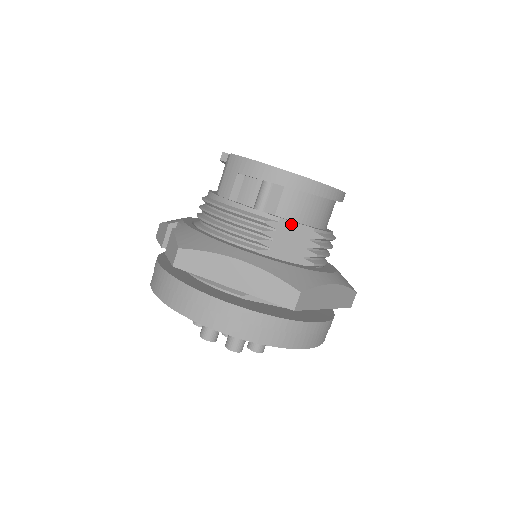
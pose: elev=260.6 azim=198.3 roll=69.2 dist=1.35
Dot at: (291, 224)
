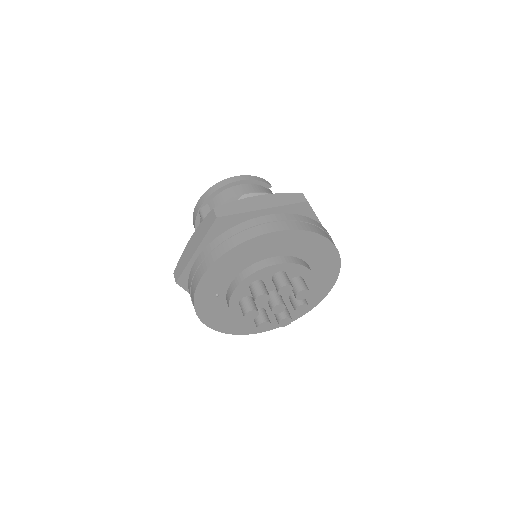
Dot at: occluded
